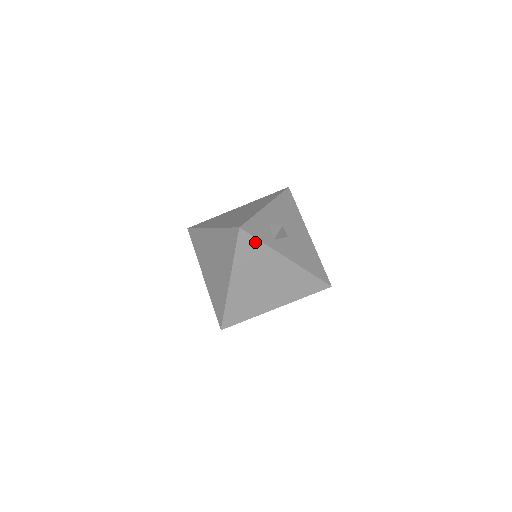
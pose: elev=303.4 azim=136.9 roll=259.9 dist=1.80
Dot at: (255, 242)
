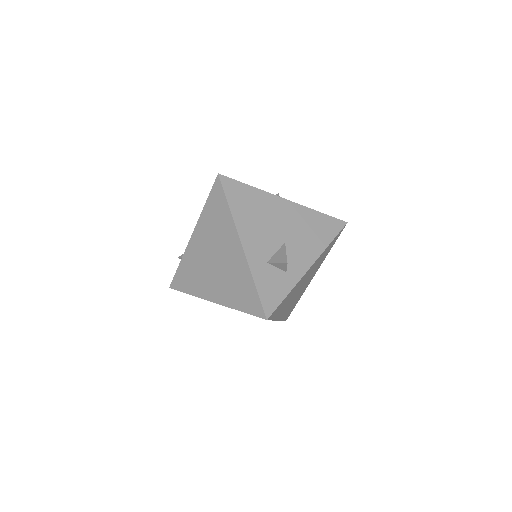
Dot at: (282, 302)
